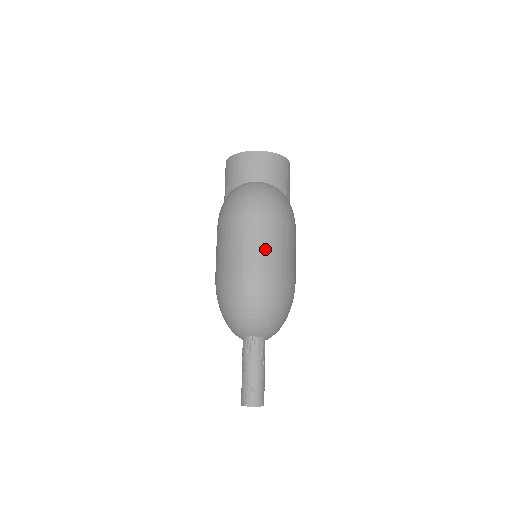
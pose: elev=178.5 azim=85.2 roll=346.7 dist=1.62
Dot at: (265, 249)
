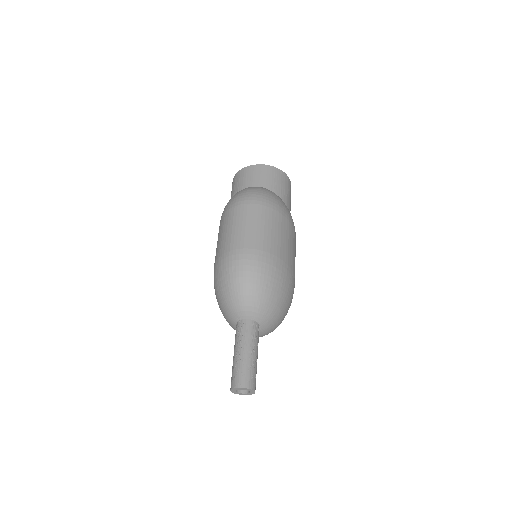
Dot at: (252, 230)
